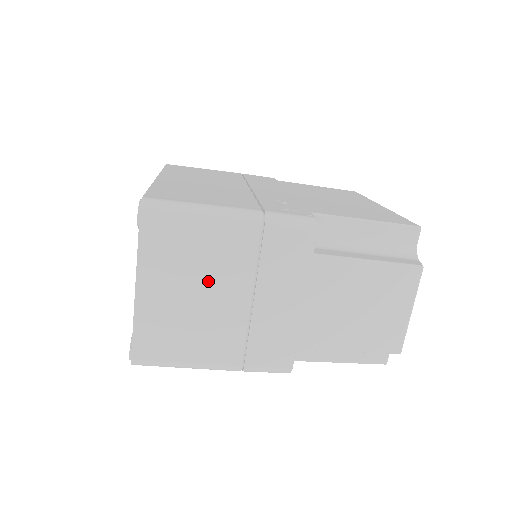
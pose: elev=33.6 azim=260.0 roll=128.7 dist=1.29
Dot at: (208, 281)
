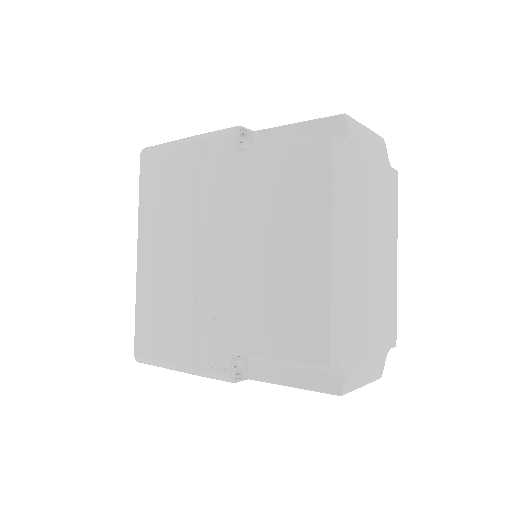
Dot at: occluded
